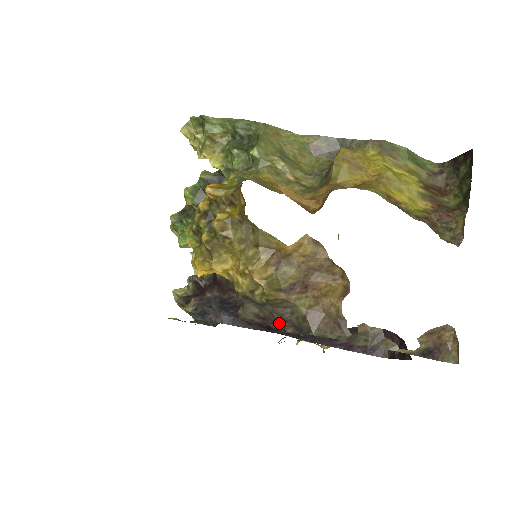
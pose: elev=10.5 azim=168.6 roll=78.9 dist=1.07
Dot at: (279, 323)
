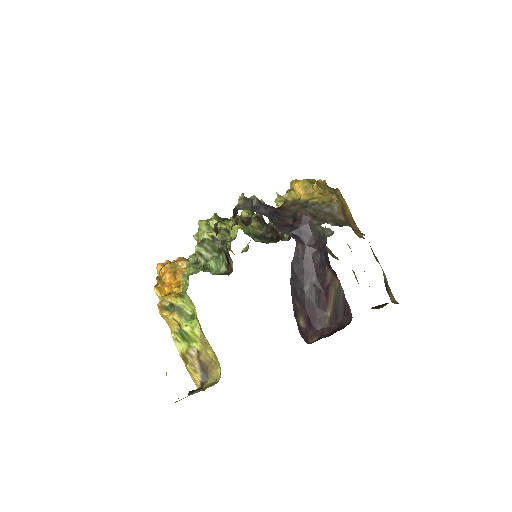
Dot at: (327, 219)
